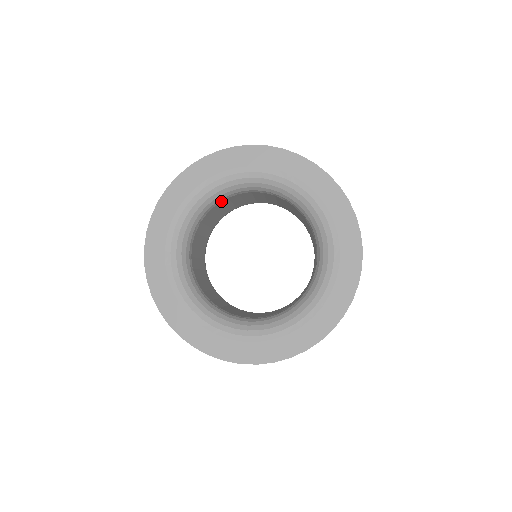
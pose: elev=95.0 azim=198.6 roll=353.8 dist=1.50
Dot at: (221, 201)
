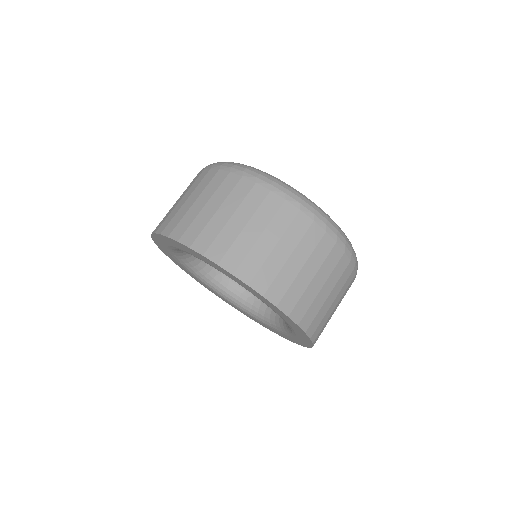
Dot at: occluded
